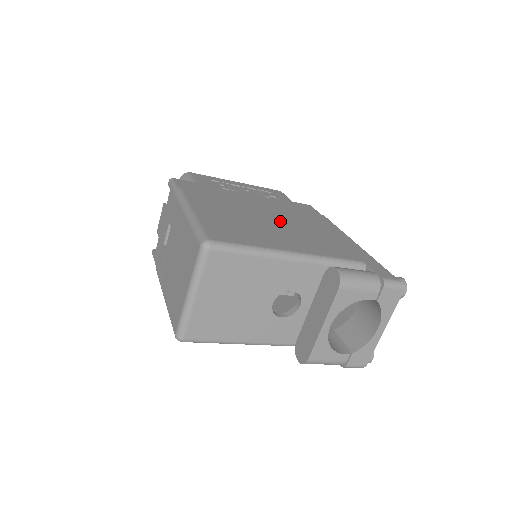
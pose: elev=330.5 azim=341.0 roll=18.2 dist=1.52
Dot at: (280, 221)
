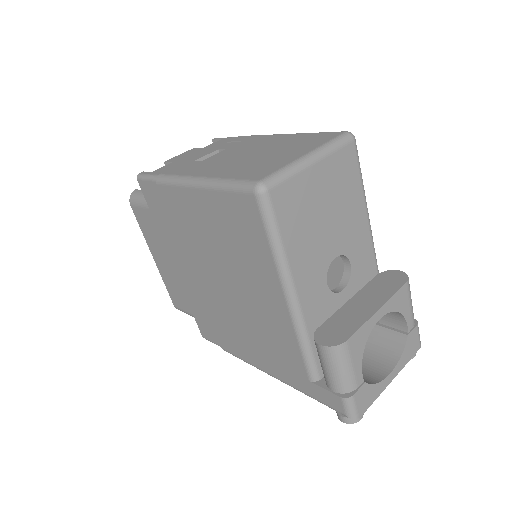
Dot at: occluded
